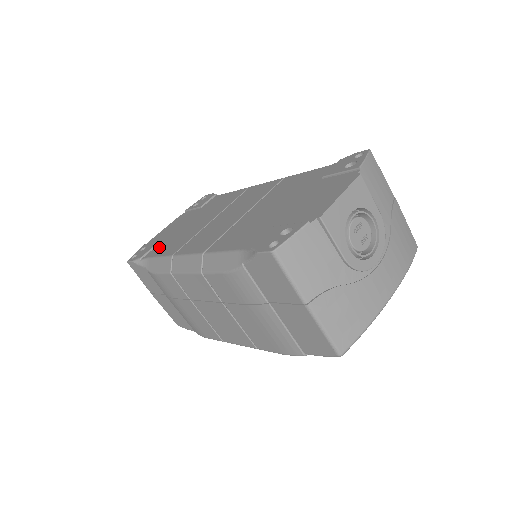
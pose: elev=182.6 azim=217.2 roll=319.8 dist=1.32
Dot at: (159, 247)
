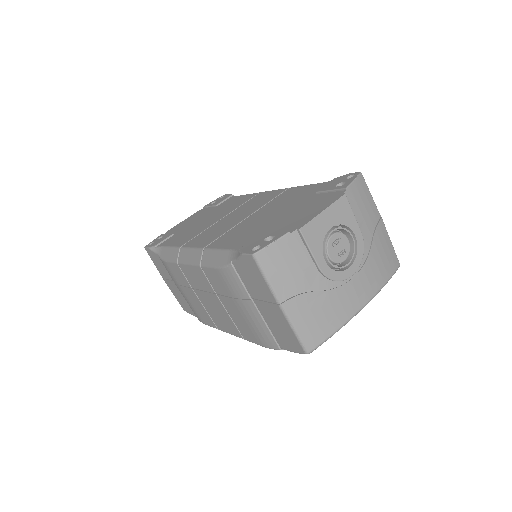
Dot at: (173, 238)
